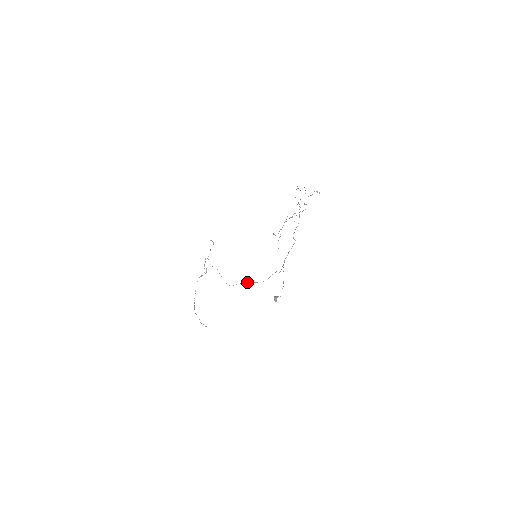
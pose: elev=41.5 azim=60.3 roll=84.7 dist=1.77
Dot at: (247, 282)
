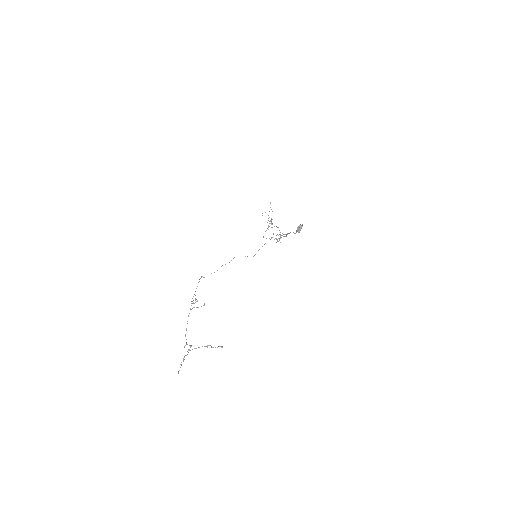
Dot at: occluded
